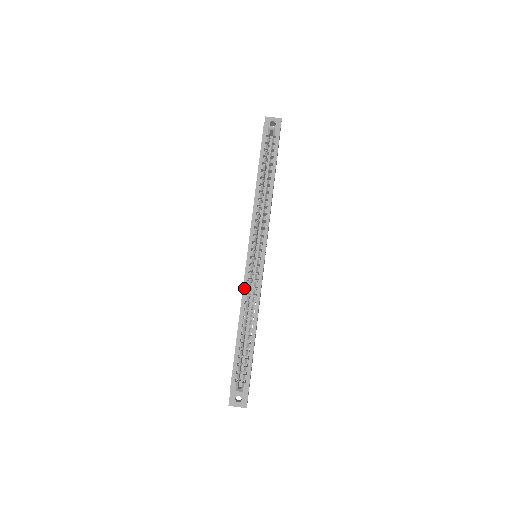
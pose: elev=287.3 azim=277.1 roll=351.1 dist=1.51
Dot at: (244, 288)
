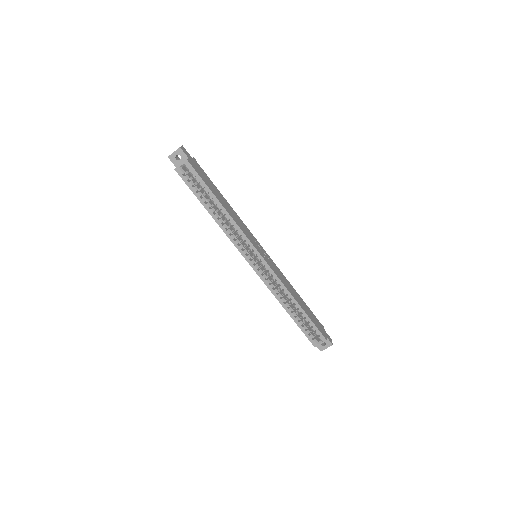
Dot at: (268, 287)
